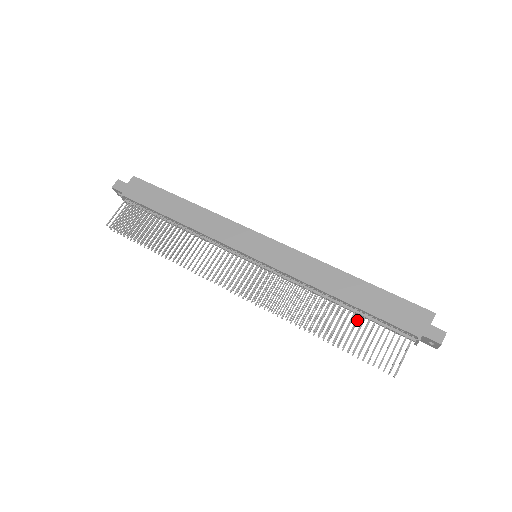
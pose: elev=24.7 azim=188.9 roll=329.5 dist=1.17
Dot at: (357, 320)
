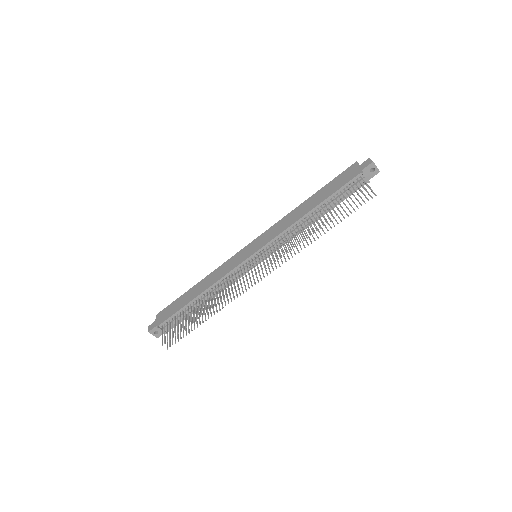
Dot at: (330, 205)
